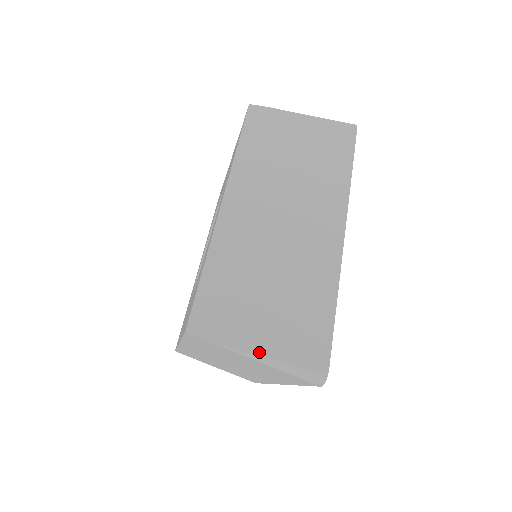
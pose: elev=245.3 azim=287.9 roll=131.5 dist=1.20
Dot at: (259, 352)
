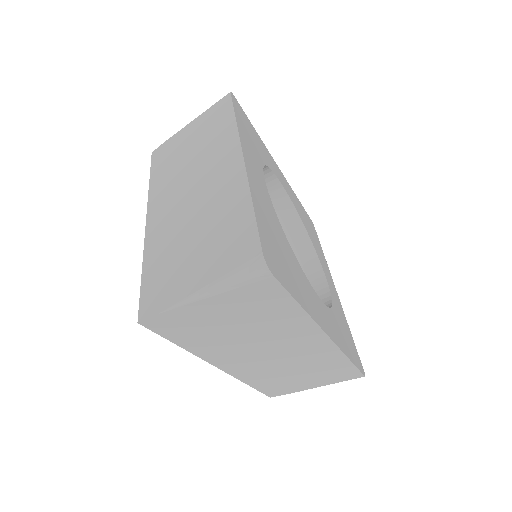
Dot at: (198, 289)
